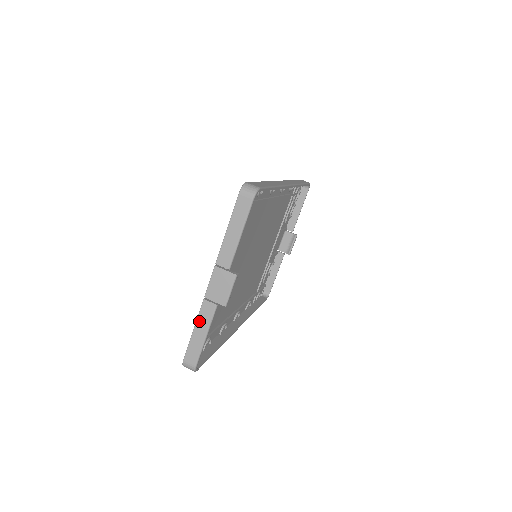
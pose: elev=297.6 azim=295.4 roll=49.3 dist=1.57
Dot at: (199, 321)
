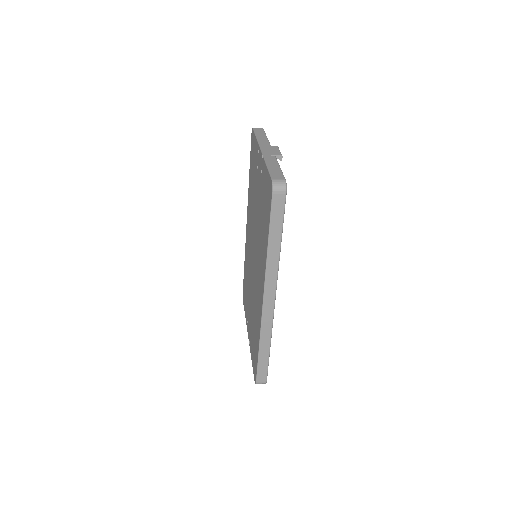
Dot at: (268, 163)
